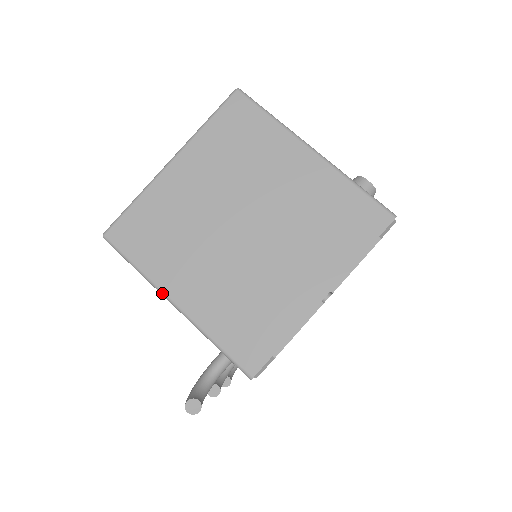
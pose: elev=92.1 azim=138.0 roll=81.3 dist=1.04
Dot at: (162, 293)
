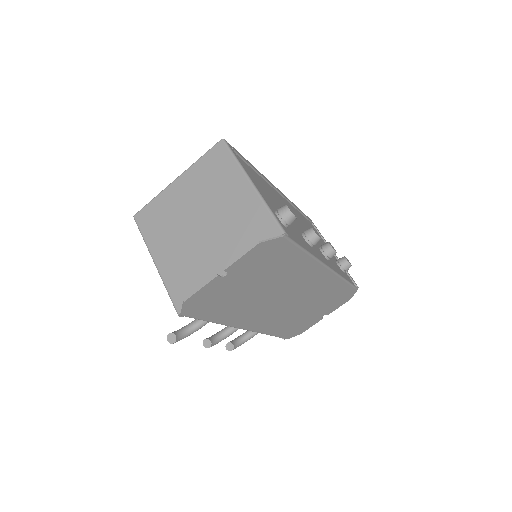
Dot at: (151, 255)
